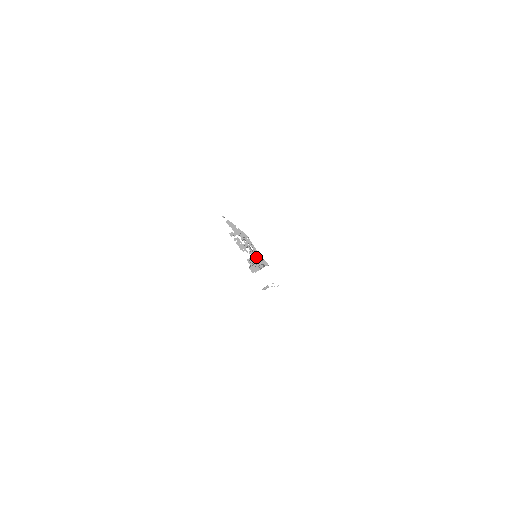
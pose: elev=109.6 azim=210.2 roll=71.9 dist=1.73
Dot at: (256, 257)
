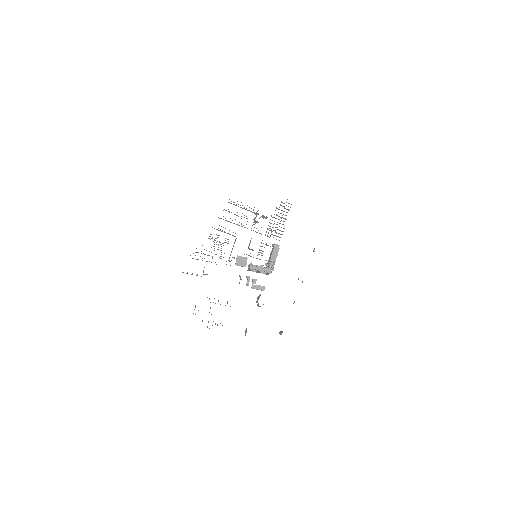
Dot at: (255, 265)
